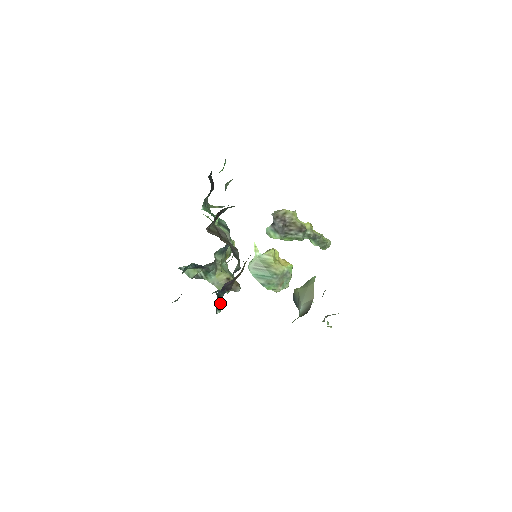
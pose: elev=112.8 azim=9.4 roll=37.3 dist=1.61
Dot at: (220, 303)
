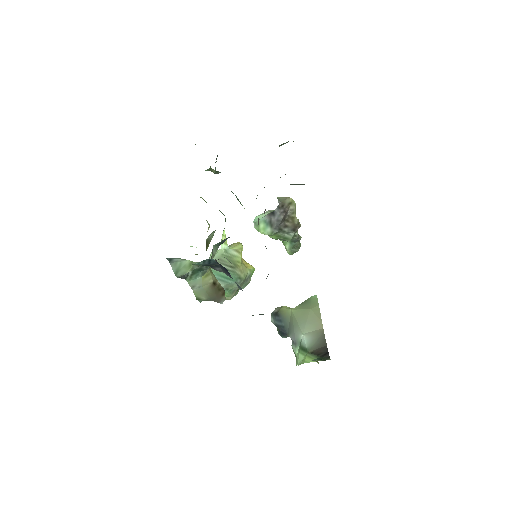
Dot at: occluded
